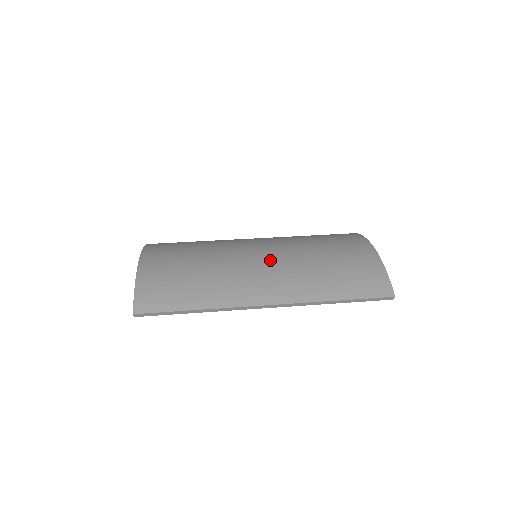
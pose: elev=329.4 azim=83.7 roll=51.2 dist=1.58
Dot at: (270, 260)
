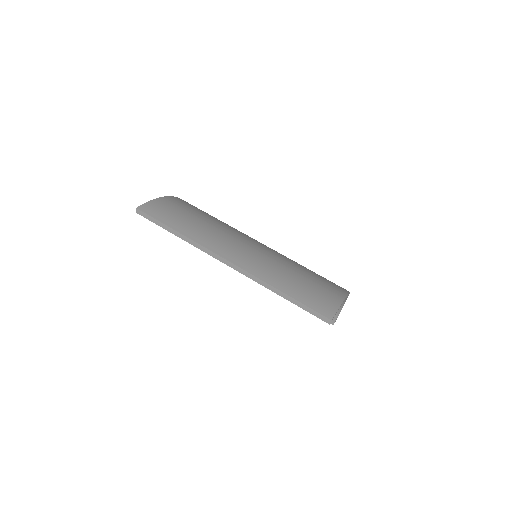
Dot at: (258, 247)
